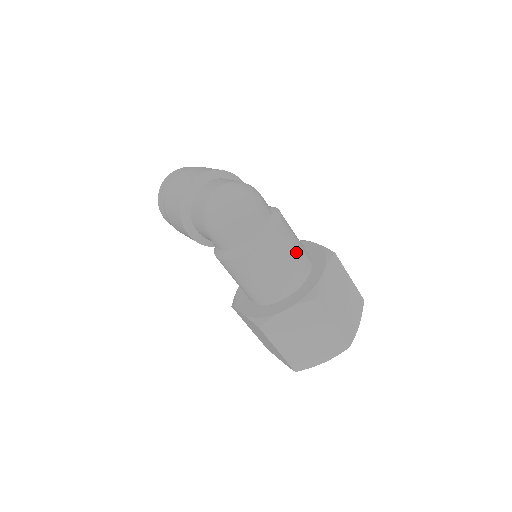
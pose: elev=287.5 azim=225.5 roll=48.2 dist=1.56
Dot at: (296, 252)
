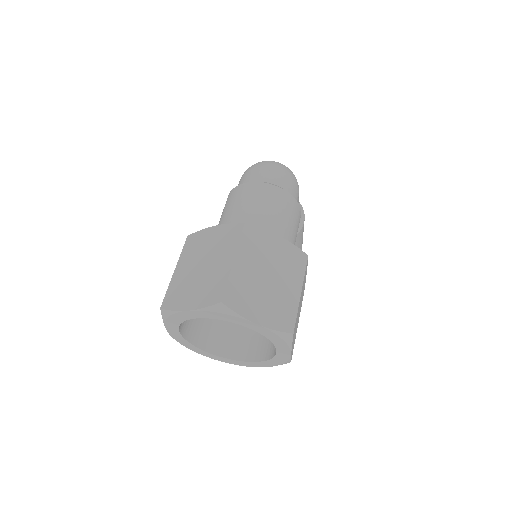
Dot at: (276, 218)
